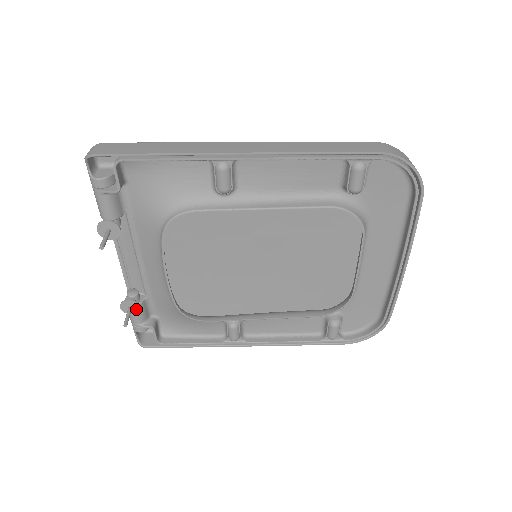
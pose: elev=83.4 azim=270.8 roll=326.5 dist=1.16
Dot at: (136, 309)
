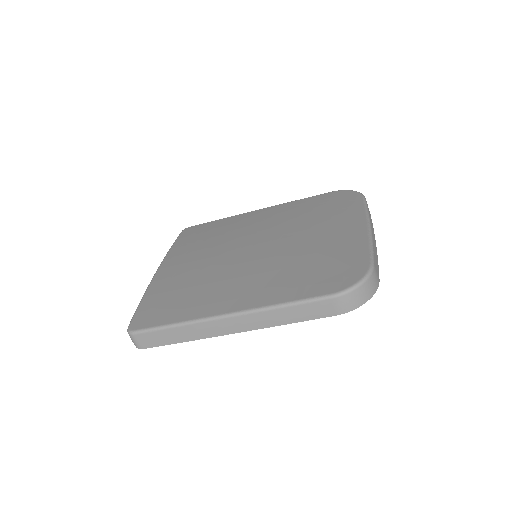
Dot at: occluded
